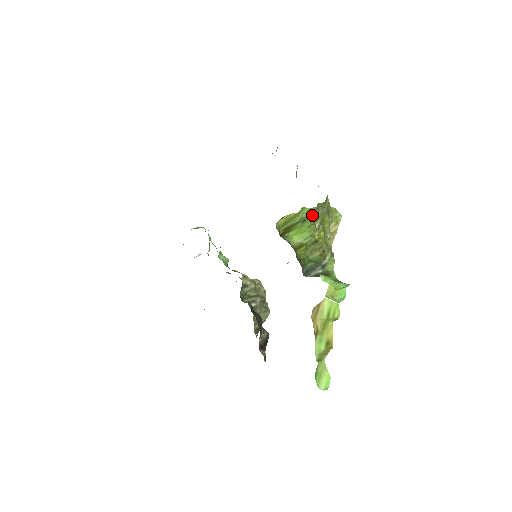
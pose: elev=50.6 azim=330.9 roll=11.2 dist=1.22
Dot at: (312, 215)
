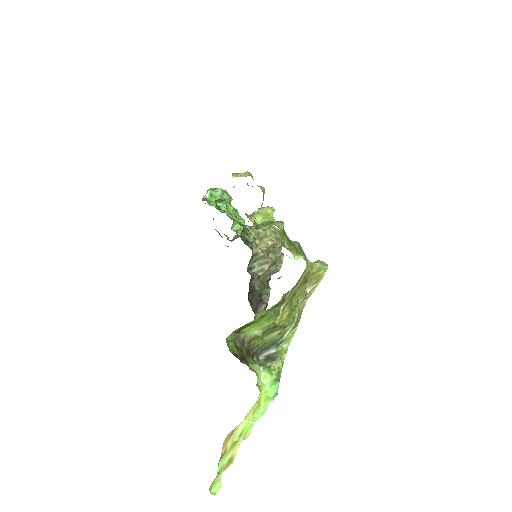
Dot at: (274, 307)
